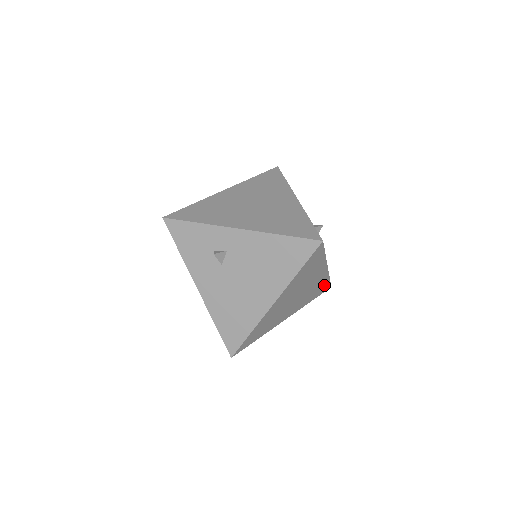
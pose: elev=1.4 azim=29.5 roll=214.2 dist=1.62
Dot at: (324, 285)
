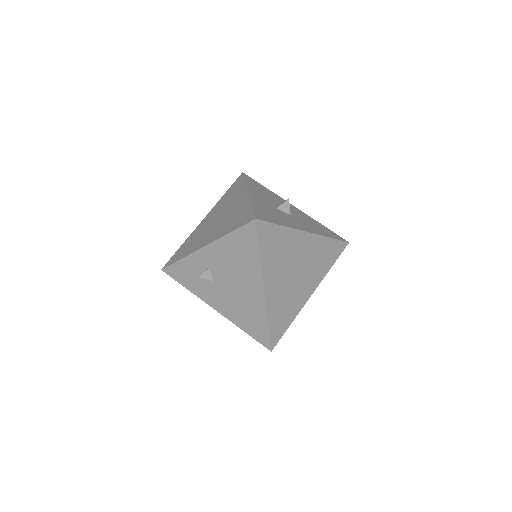
Dot at: (331, 246)
